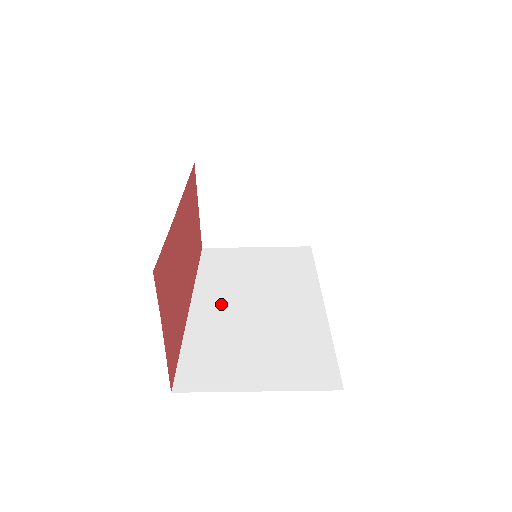
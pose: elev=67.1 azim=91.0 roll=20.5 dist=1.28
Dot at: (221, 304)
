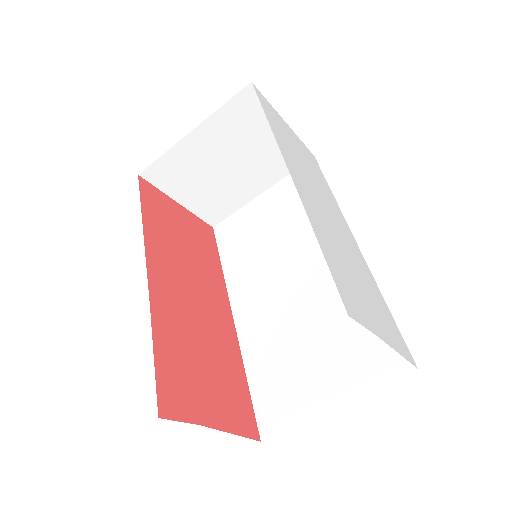
Dot at: (259, 302)
